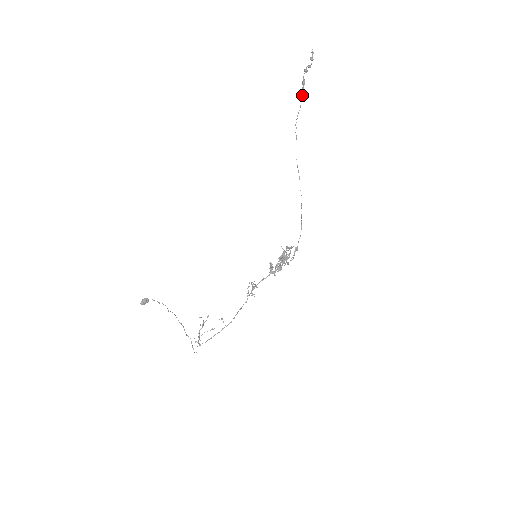
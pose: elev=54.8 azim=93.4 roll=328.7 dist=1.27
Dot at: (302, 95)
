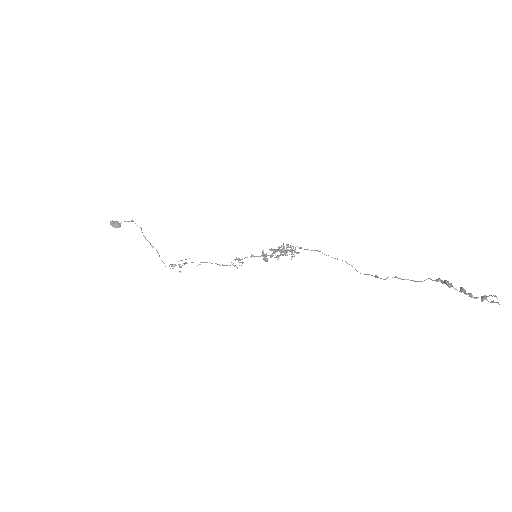
Dot at: occluded
